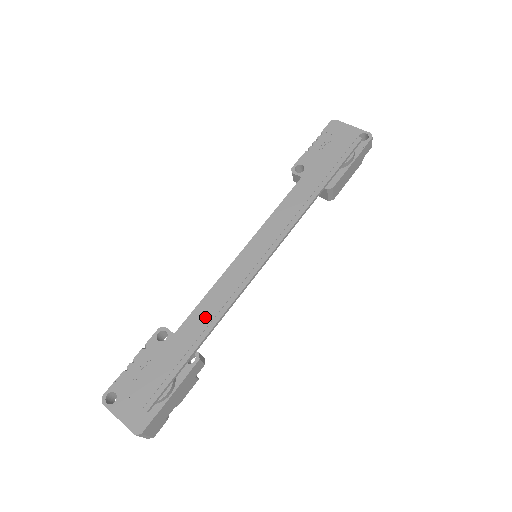
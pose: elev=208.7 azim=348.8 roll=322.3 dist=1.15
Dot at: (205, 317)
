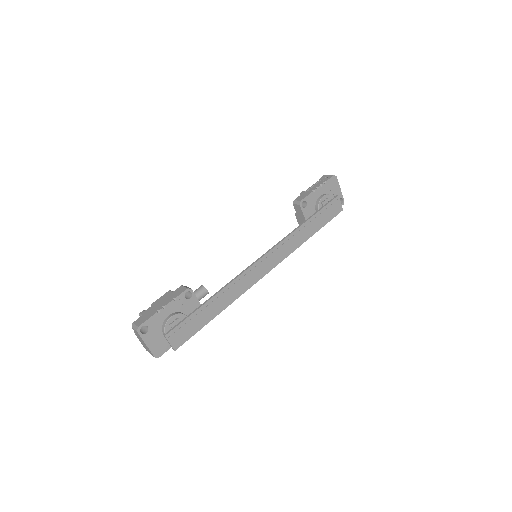
Dot at: (225, 299)
